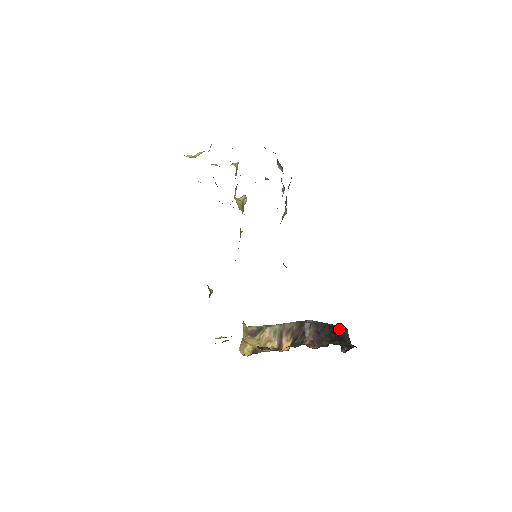
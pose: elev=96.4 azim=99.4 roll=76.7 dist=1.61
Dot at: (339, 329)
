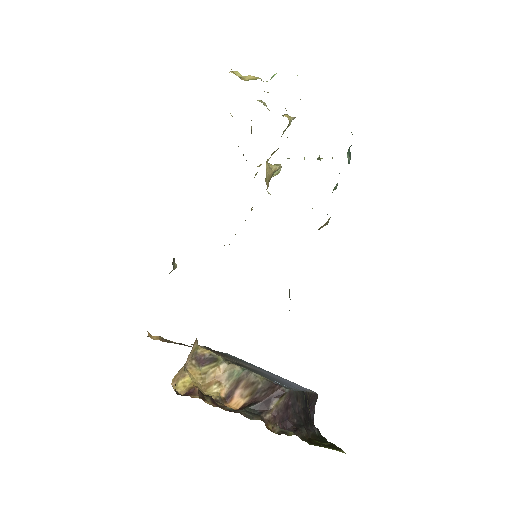
Dot at: (310, 397)
